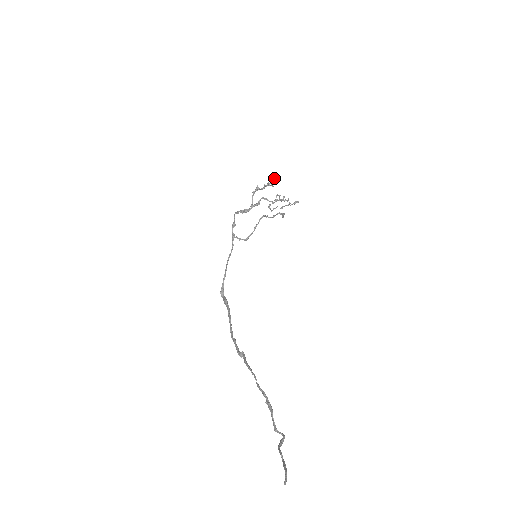
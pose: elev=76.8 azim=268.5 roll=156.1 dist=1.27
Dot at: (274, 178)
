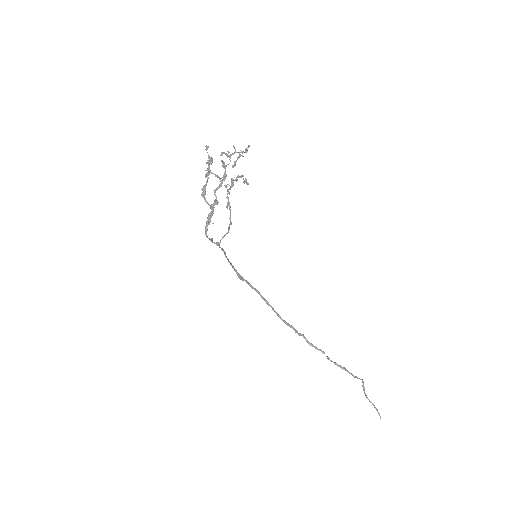
Dot at: occluded
